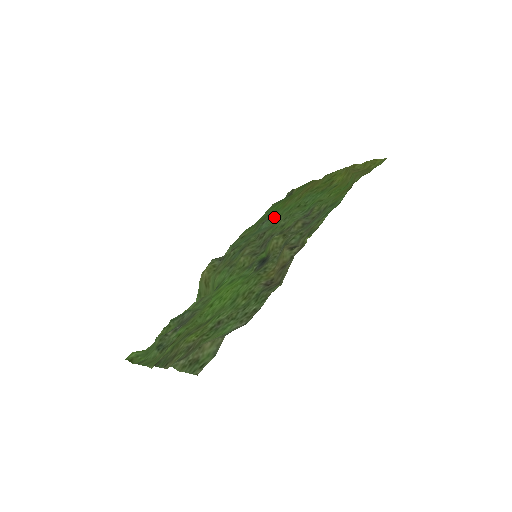
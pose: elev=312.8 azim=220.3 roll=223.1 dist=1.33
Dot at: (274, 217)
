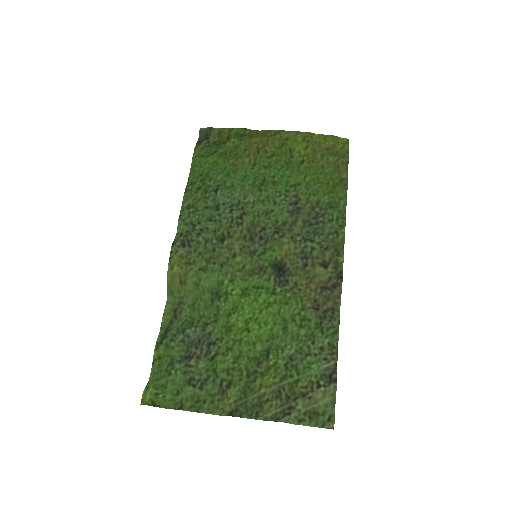
Dot at: (231, 187)
